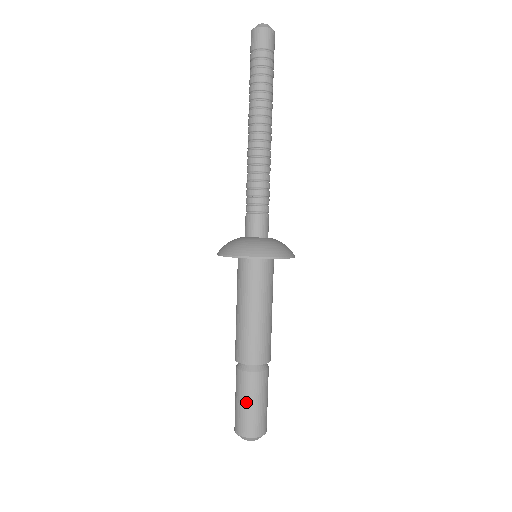
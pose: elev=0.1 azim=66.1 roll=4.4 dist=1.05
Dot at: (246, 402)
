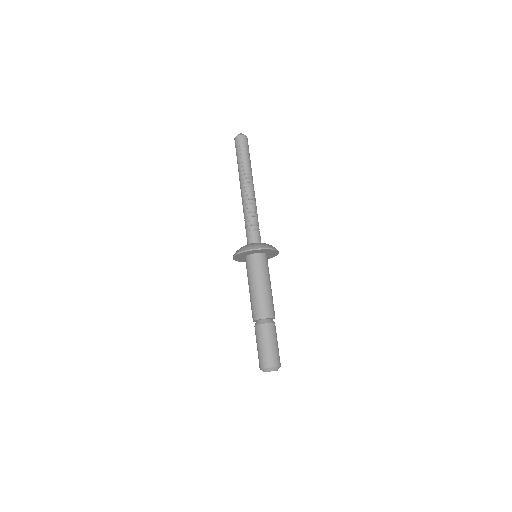
Dot at: (267, 344)
